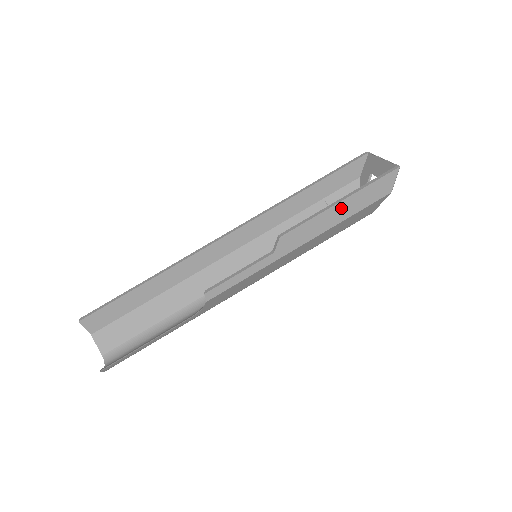
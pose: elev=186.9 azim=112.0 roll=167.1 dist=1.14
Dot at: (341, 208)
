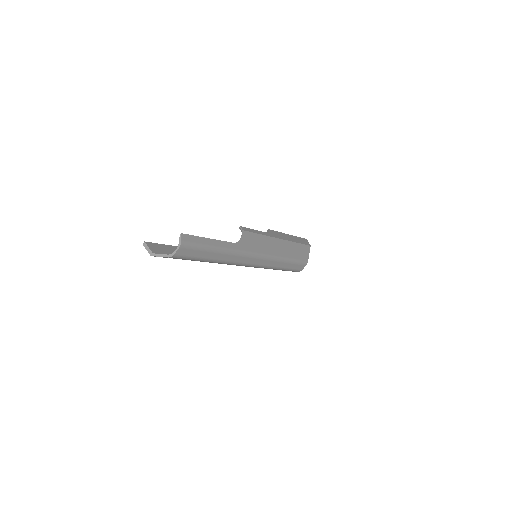
Dot at: (291, 237)
